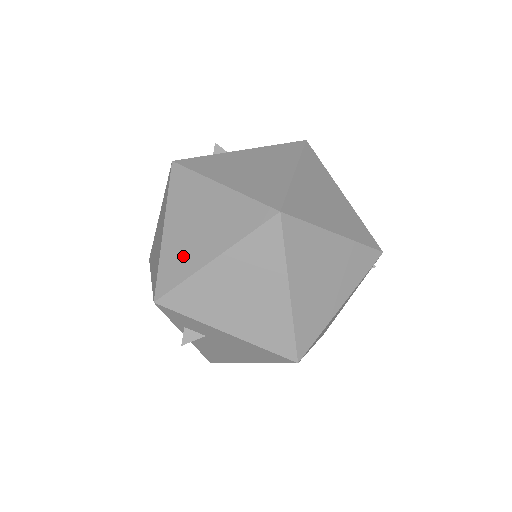
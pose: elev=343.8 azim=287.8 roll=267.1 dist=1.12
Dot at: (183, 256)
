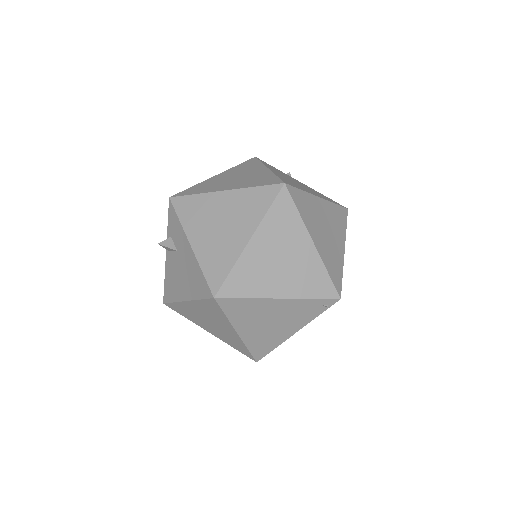
Dot at: (210, 186)
